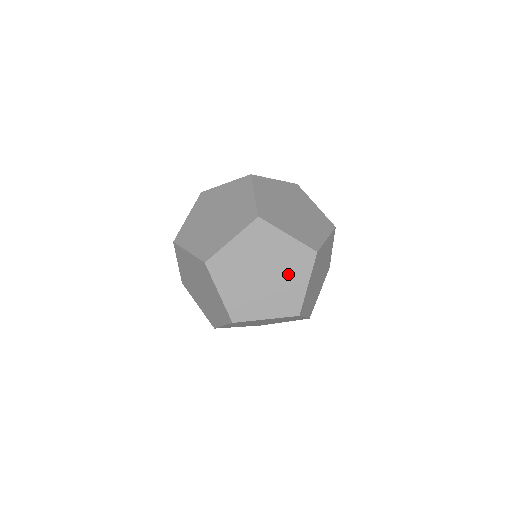
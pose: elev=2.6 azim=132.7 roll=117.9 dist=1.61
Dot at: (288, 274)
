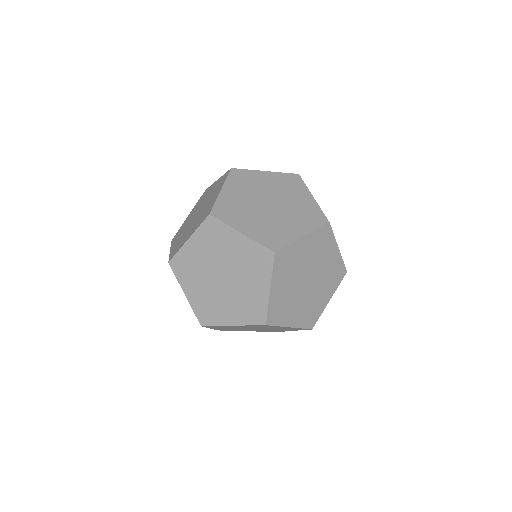
Dot at: (247, 277)
